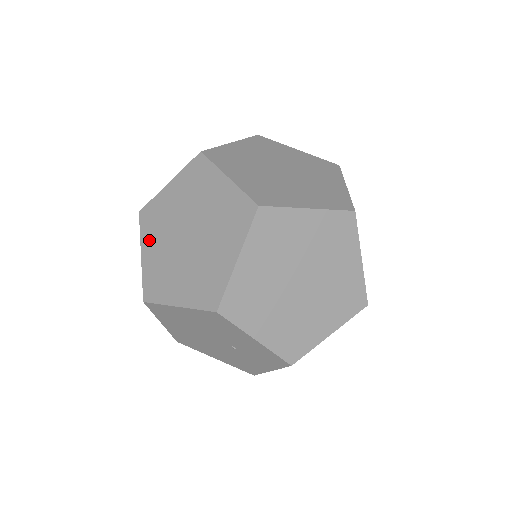
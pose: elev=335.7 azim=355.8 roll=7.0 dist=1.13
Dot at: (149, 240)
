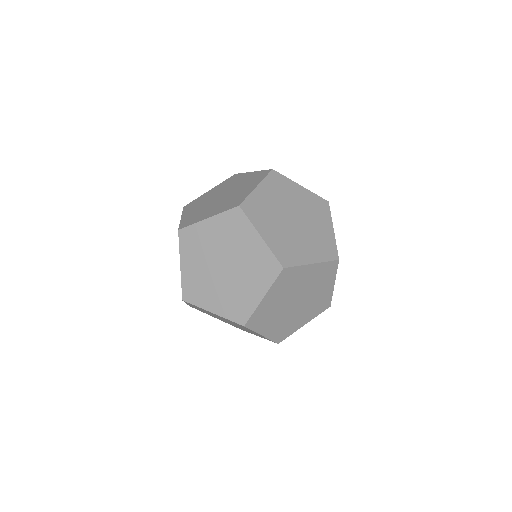
Dot at: (219, 225)
